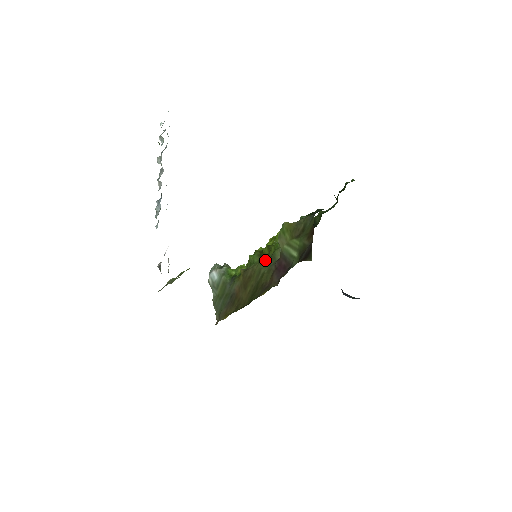
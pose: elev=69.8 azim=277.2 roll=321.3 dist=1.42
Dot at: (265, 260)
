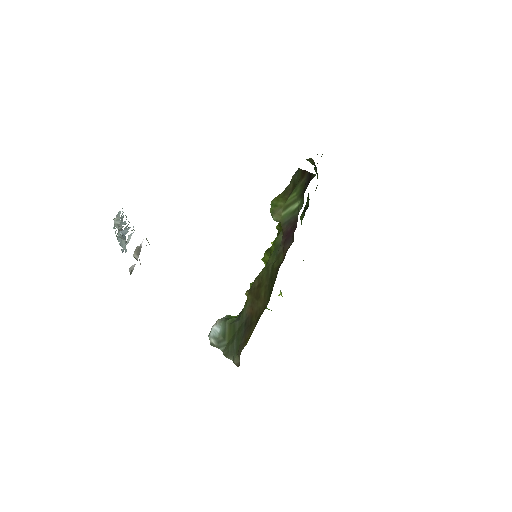
Dot at: (269, 258)
